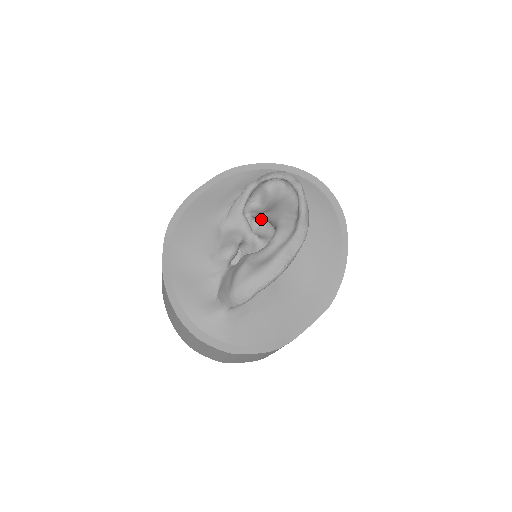
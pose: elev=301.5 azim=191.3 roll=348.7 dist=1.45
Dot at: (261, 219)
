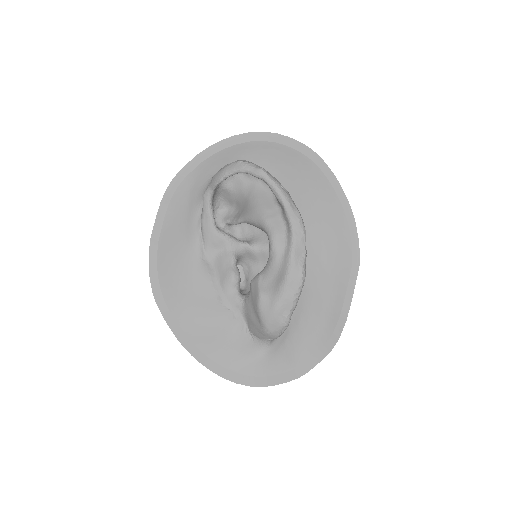
Dot at: occluded
